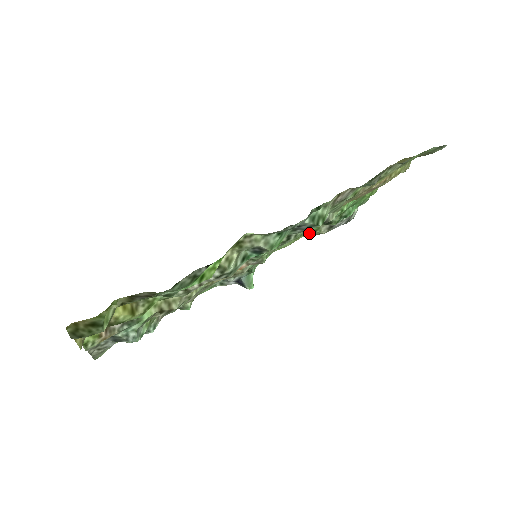
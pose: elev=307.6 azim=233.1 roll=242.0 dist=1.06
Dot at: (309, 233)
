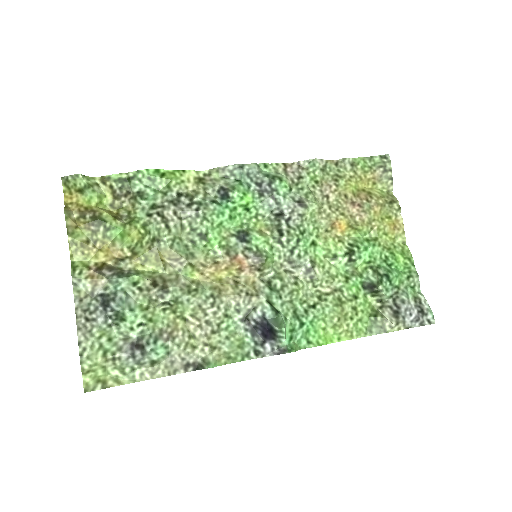
Dot at: (373, 326)
